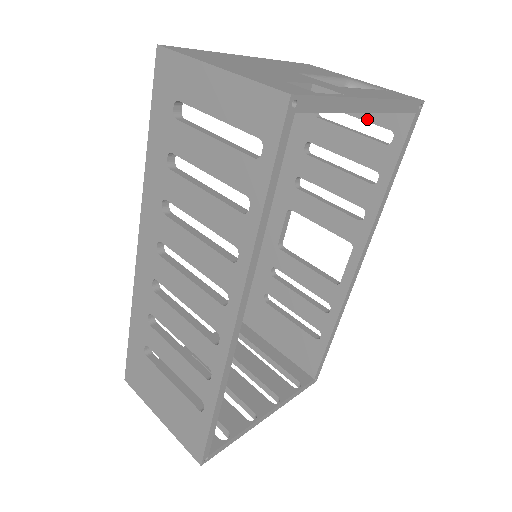
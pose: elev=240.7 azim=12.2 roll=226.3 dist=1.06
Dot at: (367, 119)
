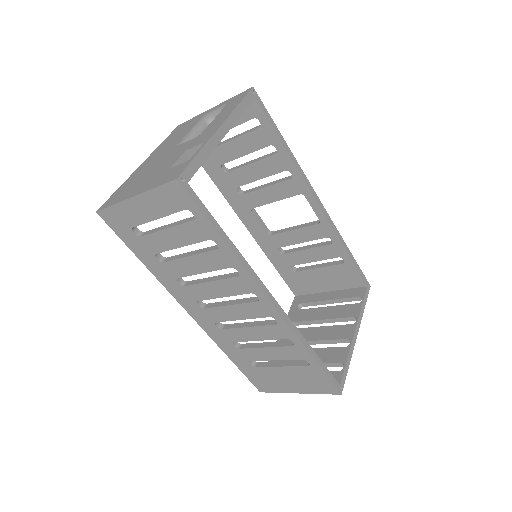
Dot at: (236, 125)
